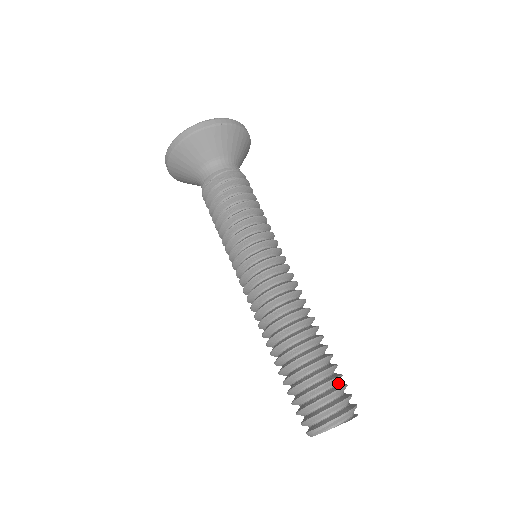
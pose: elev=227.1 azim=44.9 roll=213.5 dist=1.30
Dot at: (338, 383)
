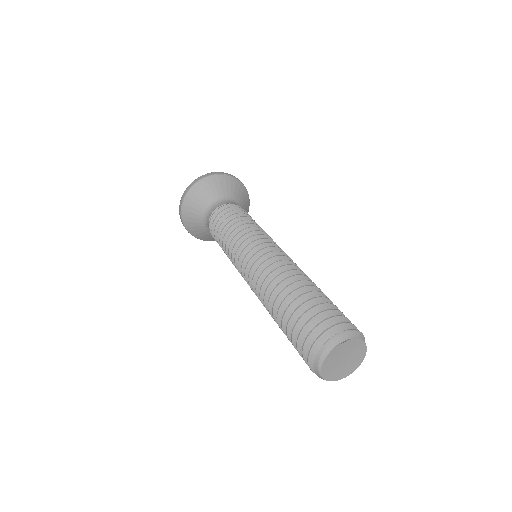
Dot at: occluded
